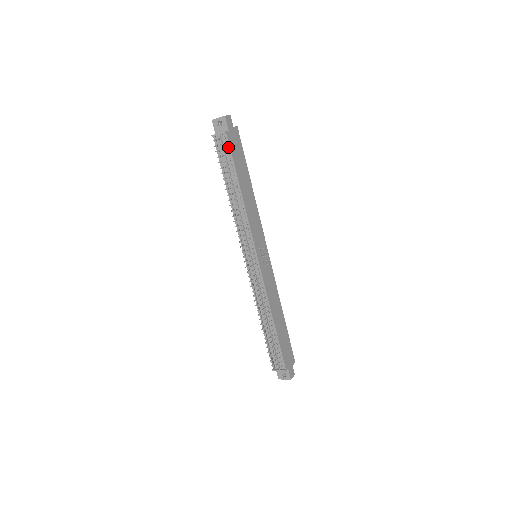
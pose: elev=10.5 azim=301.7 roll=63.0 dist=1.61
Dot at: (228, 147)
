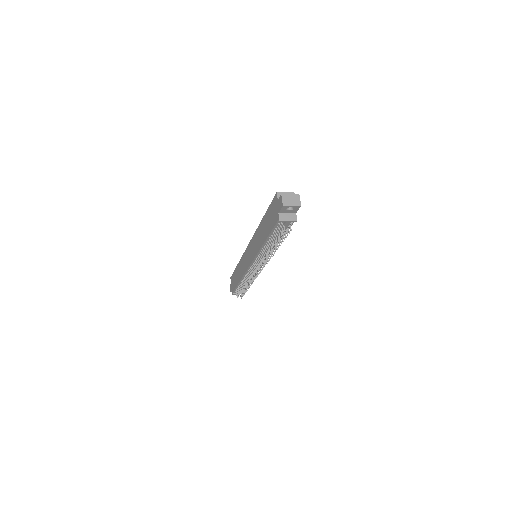
Dot at: occluded
